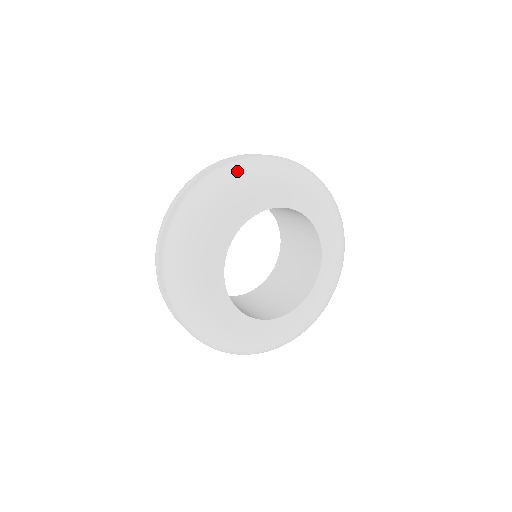
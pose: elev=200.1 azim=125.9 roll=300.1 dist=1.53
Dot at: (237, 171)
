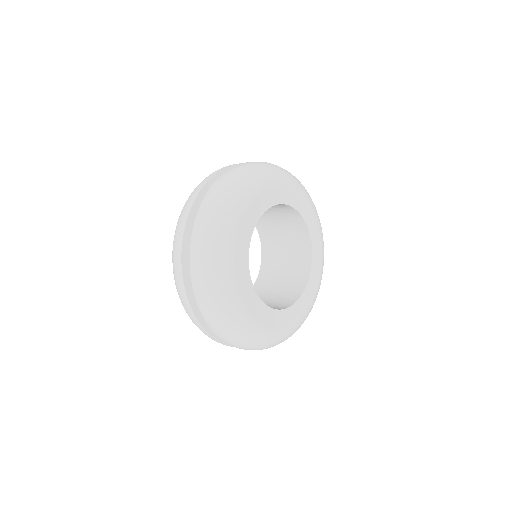
Dot at: (300, 182)
